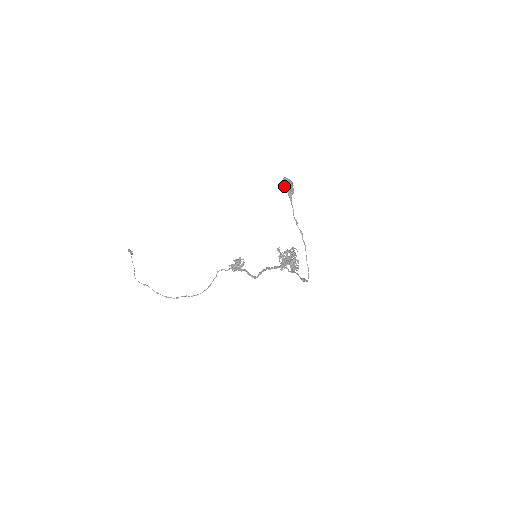
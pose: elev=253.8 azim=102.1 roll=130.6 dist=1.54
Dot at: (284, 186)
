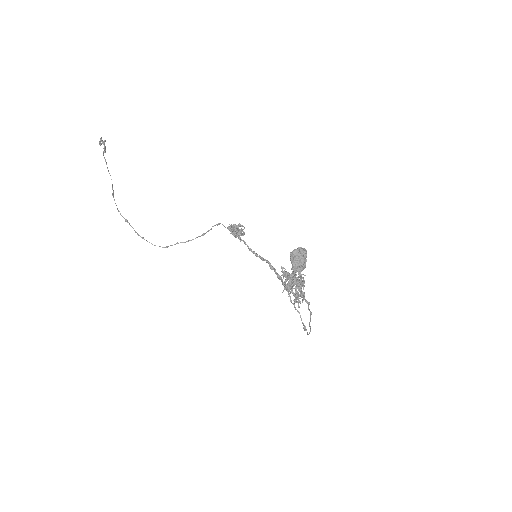
Dot at: occluded
